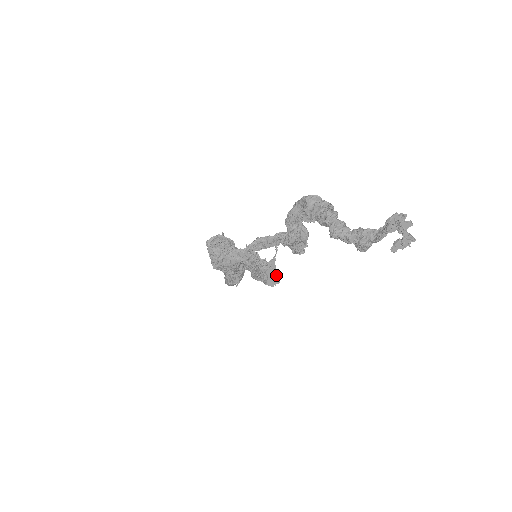
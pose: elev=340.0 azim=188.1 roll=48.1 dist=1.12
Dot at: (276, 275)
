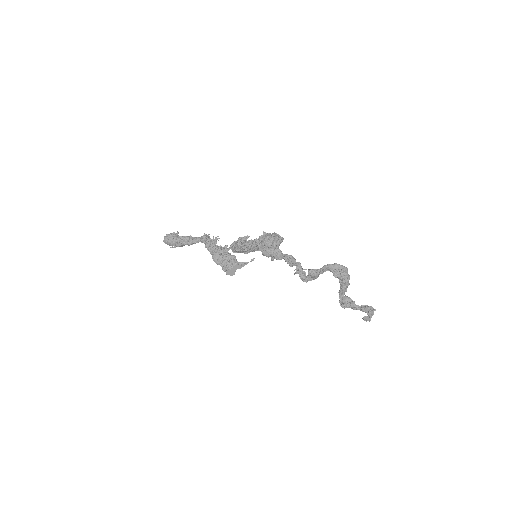
Dot at: occluded
